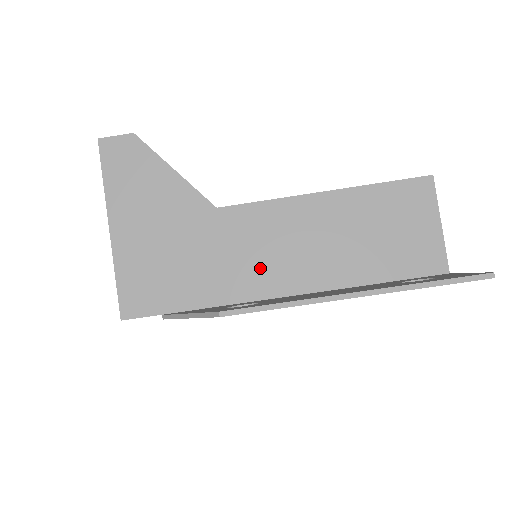
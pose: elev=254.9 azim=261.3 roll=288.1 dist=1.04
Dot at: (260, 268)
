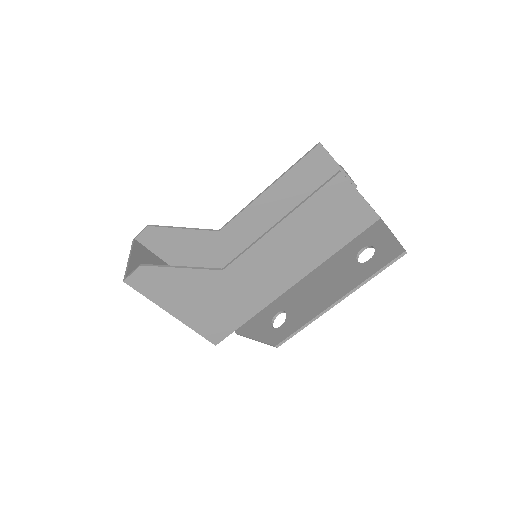
Dot at: (270, 282)
